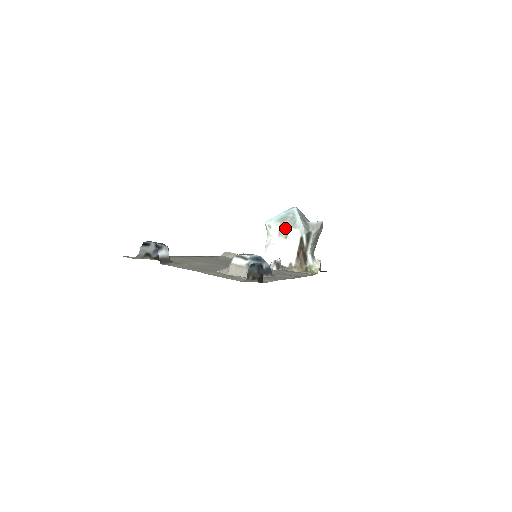
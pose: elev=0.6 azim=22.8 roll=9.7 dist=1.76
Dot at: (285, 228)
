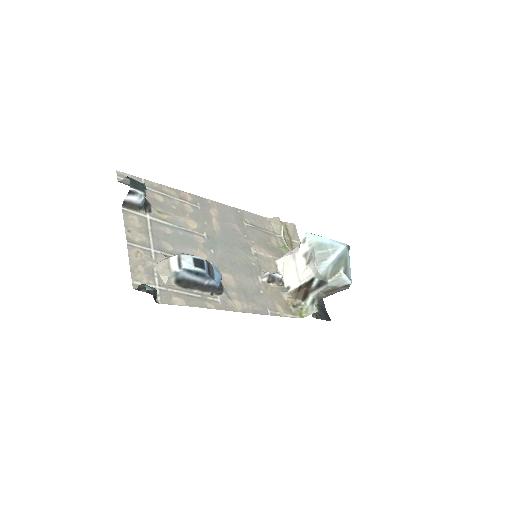
Dot at: (312, 256)
